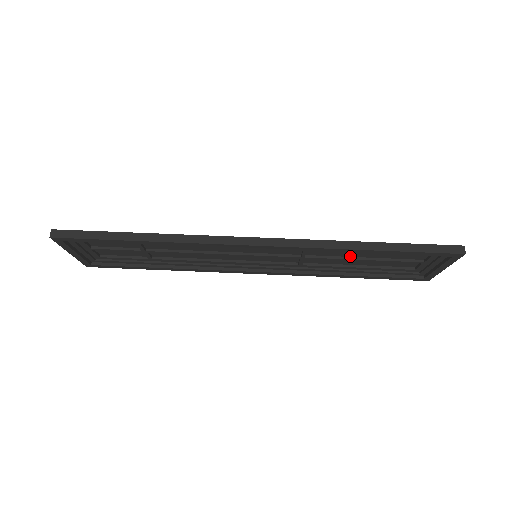
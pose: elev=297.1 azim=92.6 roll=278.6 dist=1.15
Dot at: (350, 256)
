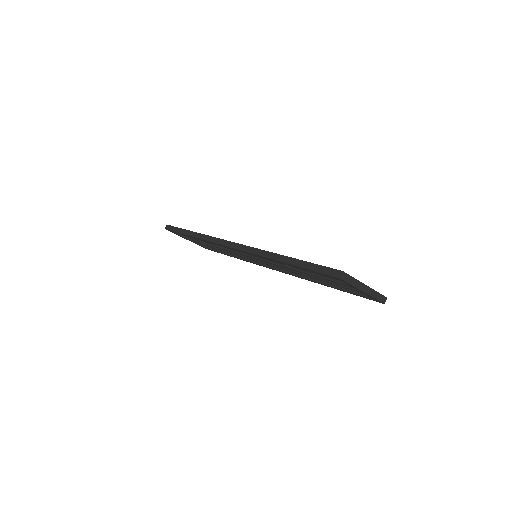
Dot at: occluded
